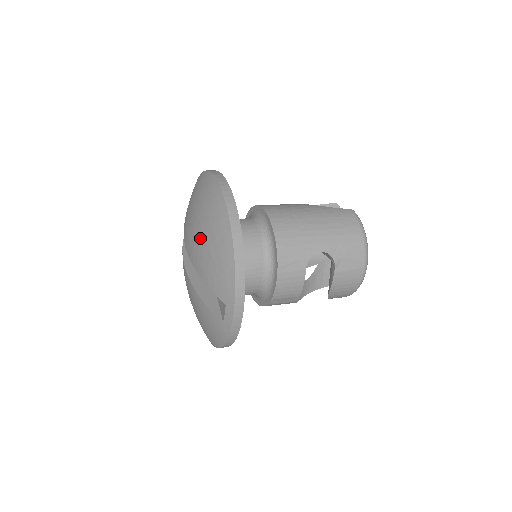
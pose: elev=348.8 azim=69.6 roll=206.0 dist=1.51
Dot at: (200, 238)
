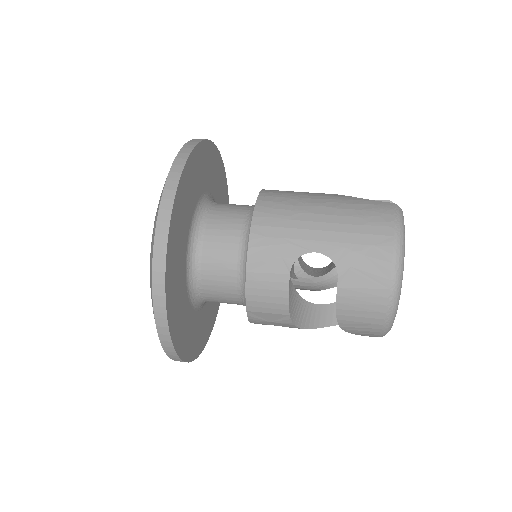
Dot at: occluded
